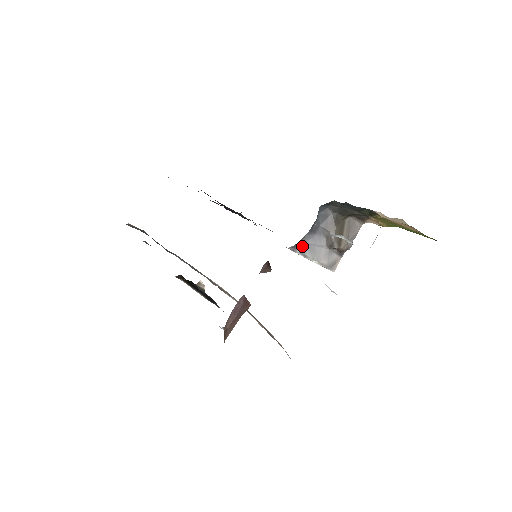
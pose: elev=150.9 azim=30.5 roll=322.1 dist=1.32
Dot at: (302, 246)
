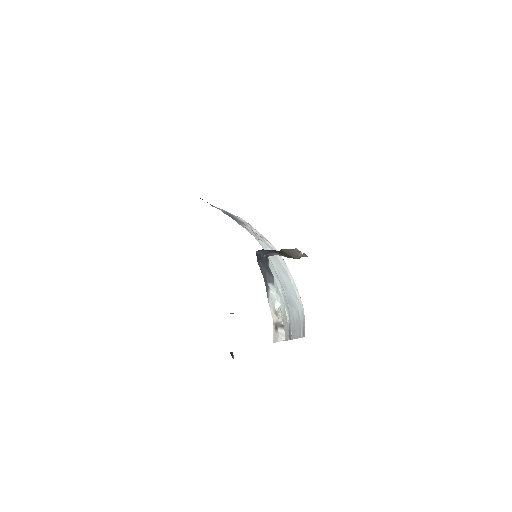
Dot at: (273, 254)
